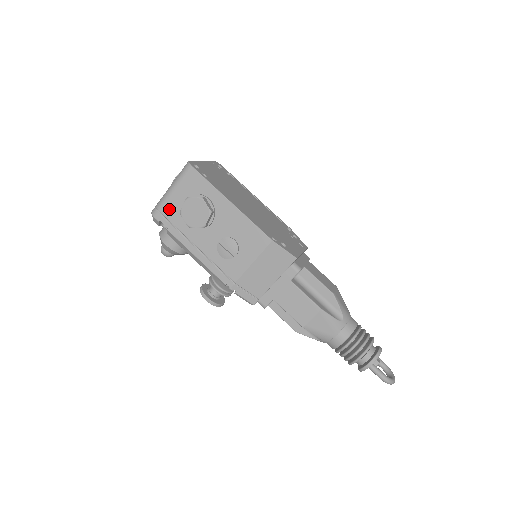
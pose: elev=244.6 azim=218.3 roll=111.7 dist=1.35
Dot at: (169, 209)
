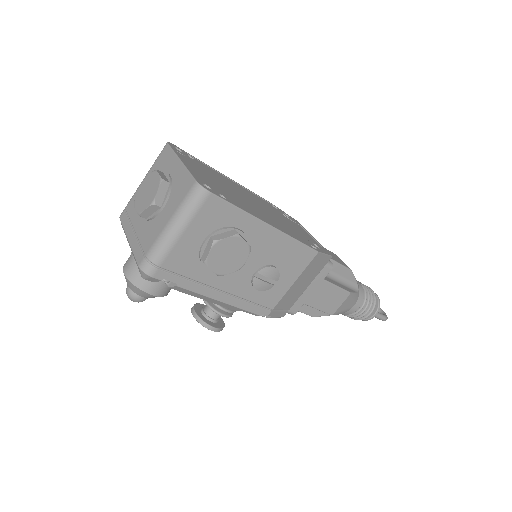
Dot at: (177, 260)
